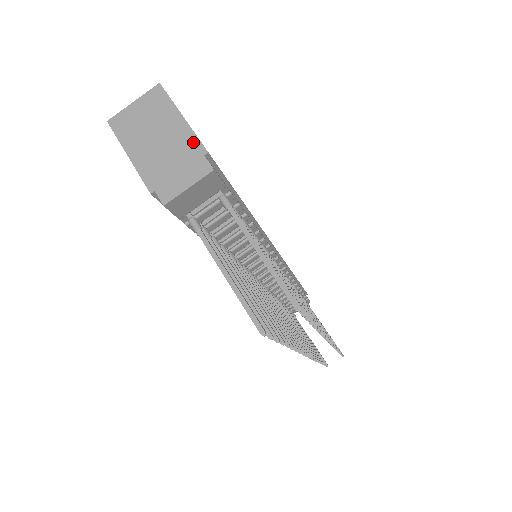
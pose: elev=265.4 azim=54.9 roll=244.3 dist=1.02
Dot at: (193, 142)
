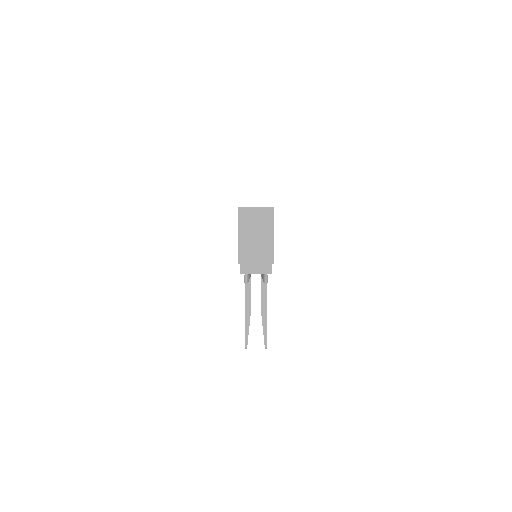
Dot at: (271, 253)
